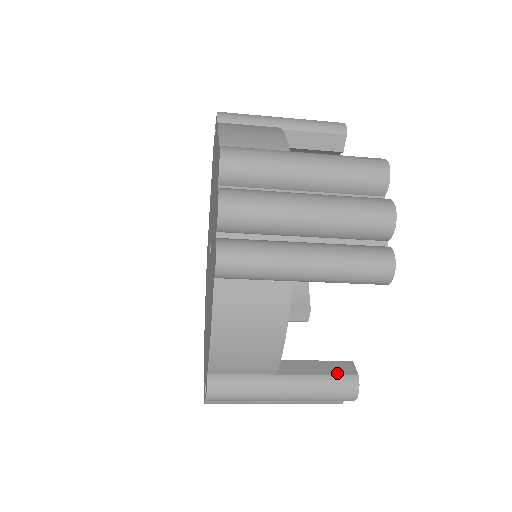
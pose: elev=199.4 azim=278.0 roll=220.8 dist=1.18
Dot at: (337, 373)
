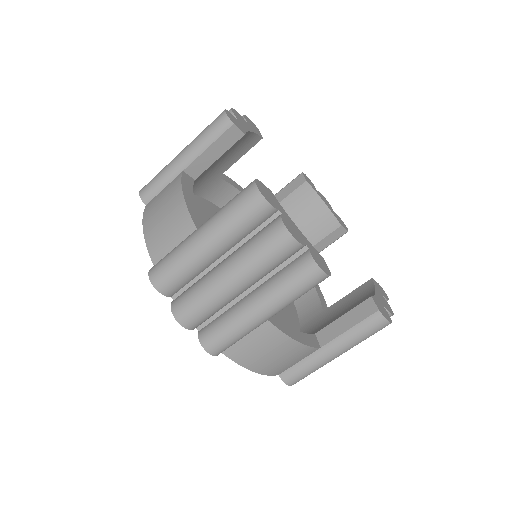
Dot at: occluded
